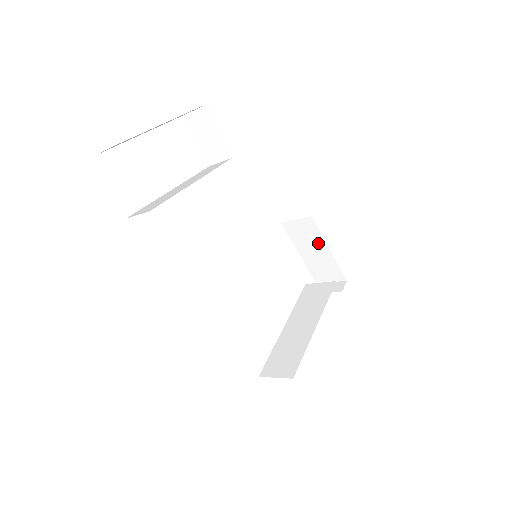
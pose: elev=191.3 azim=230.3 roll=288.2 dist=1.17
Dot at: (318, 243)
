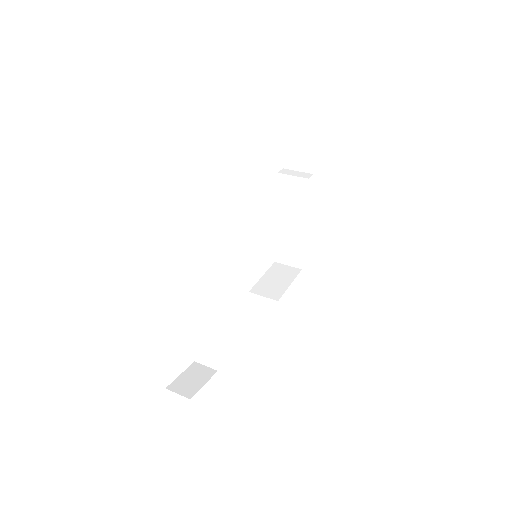
Dot at: occluded
